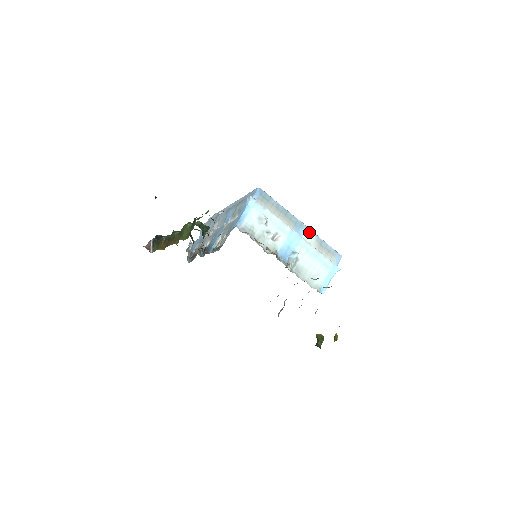
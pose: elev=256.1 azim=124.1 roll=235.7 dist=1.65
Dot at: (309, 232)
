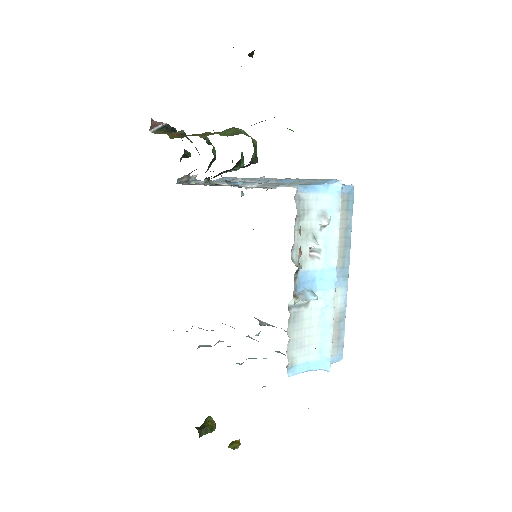
Dot at: (344, 293)
